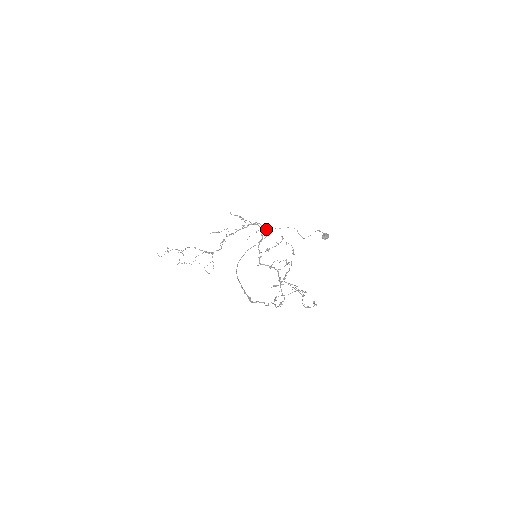
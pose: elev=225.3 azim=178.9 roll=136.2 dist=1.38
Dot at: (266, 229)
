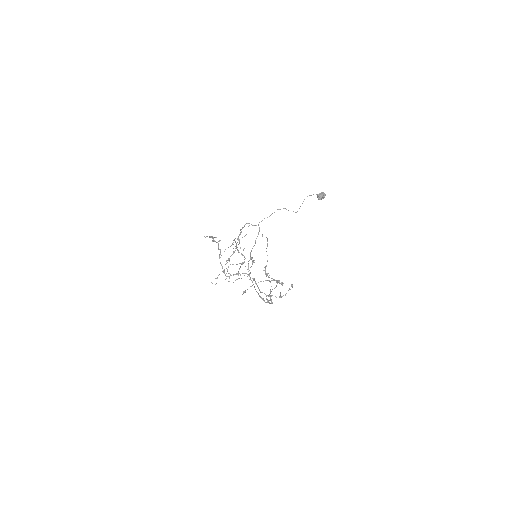
Dot at: (255, 225)
